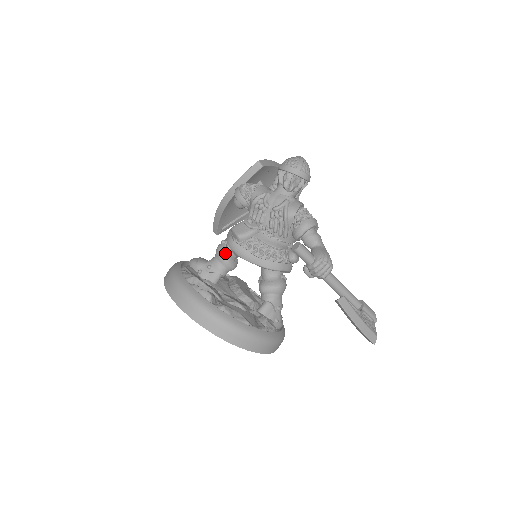
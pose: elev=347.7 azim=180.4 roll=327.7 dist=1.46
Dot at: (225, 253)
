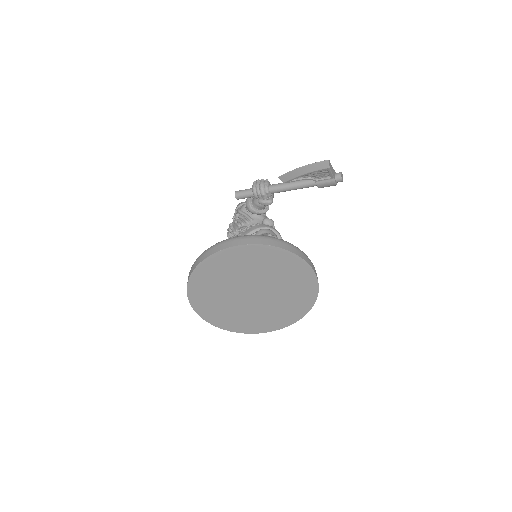
Dot at: occluded
